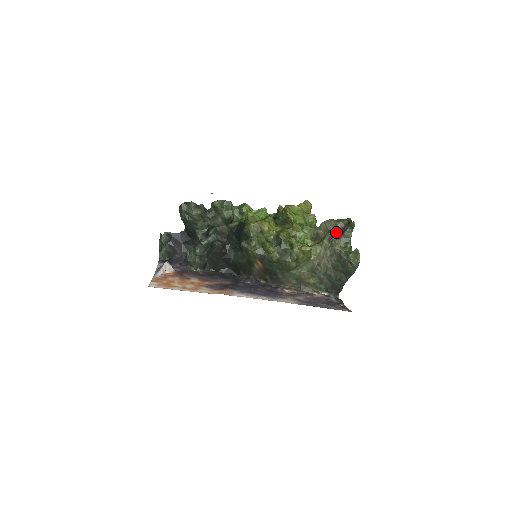
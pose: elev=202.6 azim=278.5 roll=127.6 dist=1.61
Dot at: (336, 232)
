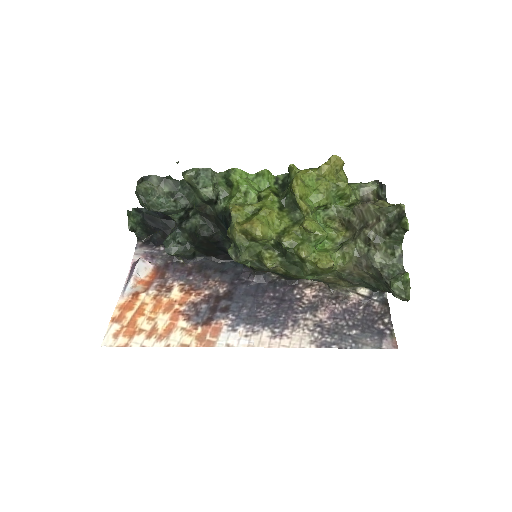
Dot at: (377, 230)
